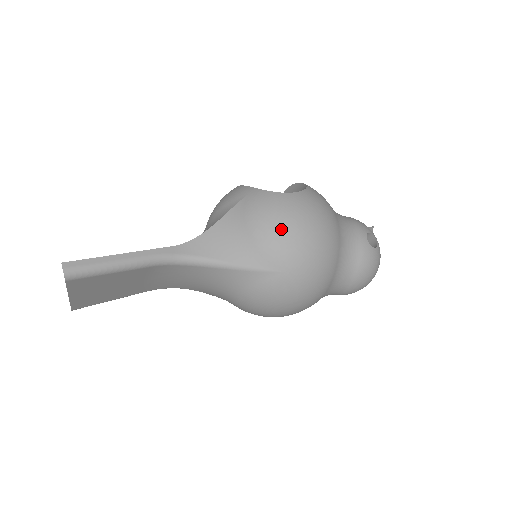
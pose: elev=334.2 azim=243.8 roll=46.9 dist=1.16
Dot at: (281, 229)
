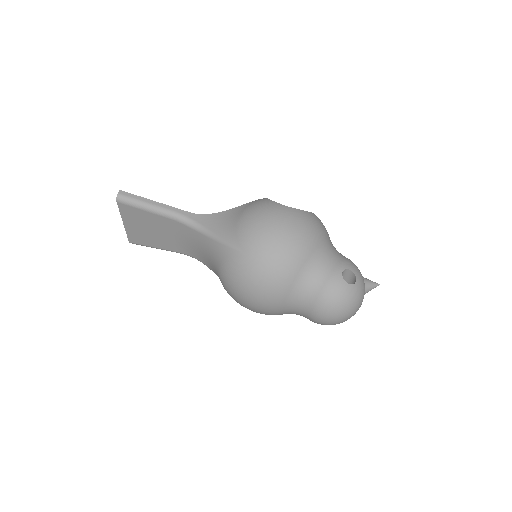
Dot at: (258, 222)
